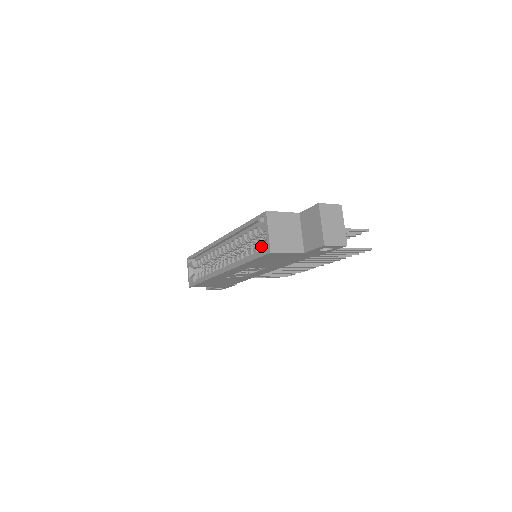
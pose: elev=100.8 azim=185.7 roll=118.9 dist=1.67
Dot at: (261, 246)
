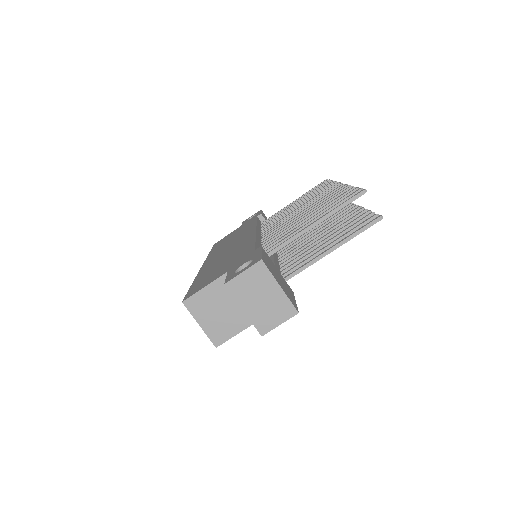
Dot at: occluded
